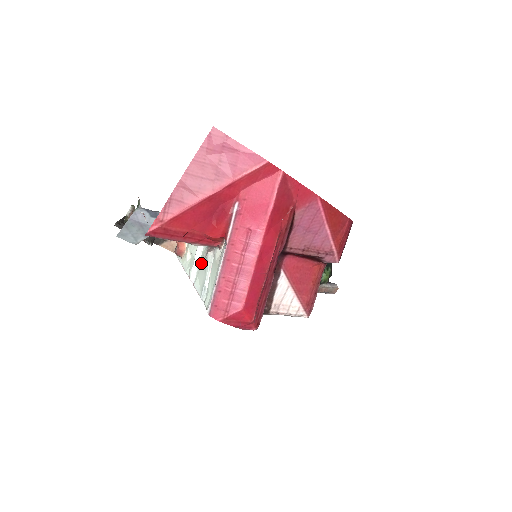
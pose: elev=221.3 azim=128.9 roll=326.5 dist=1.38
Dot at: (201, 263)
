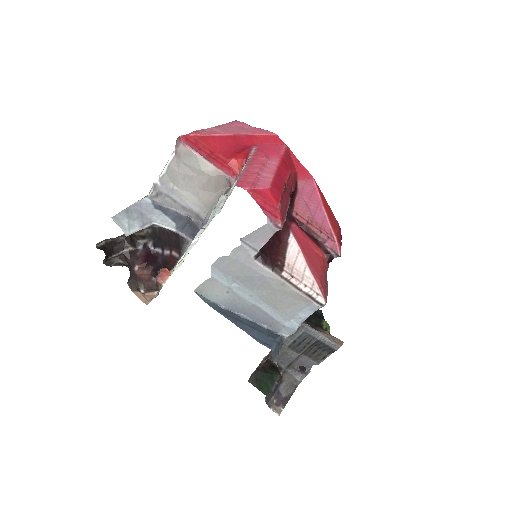
Dot at: (207, 223)
